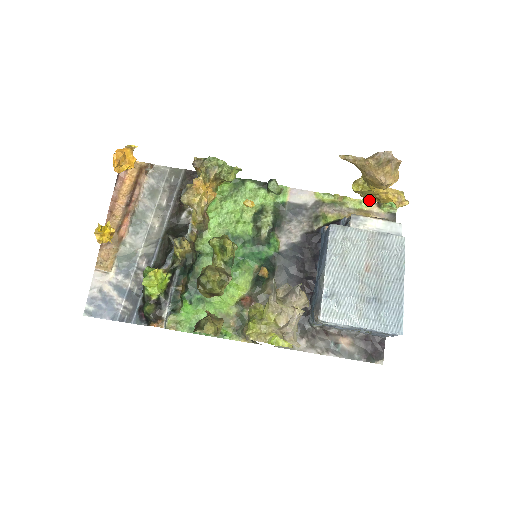
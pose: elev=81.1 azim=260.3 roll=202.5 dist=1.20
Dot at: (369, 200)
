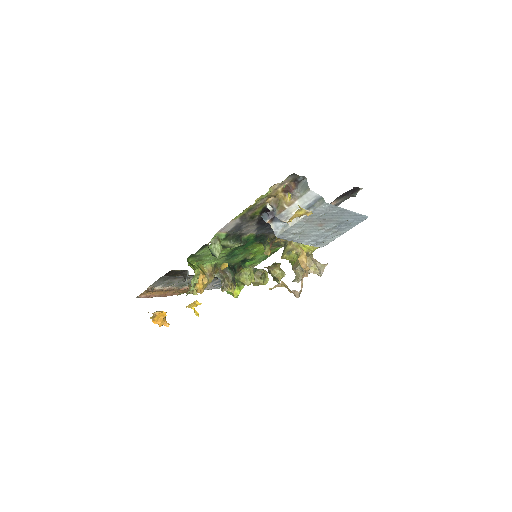
Dot at: occluded
